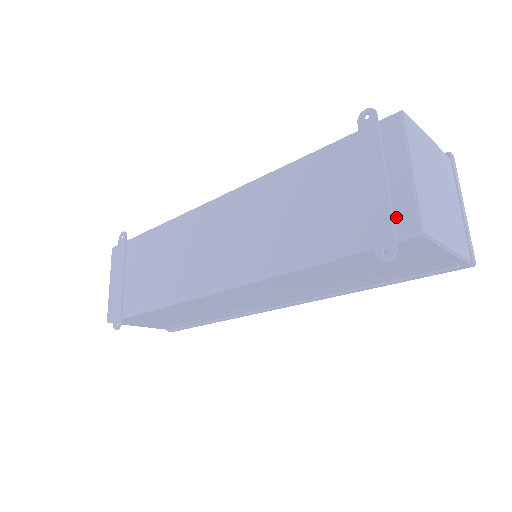
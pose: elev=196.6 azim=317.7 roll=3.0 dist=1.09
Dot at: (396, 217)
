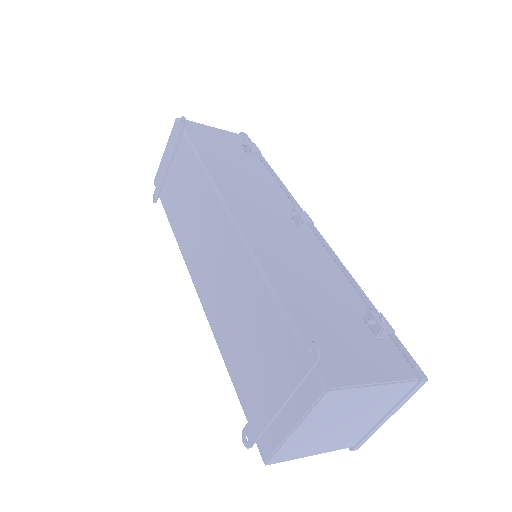
Dot at: (265, 435)
